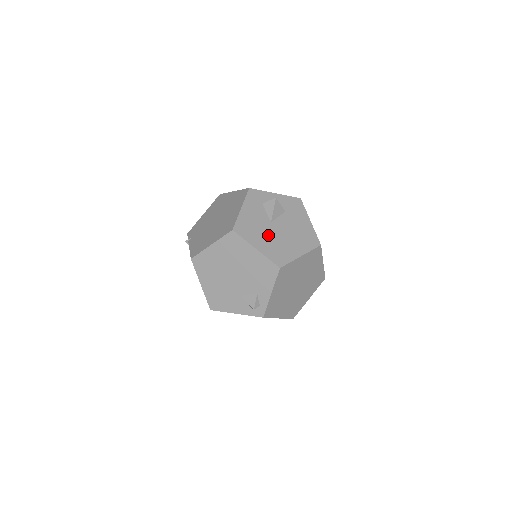
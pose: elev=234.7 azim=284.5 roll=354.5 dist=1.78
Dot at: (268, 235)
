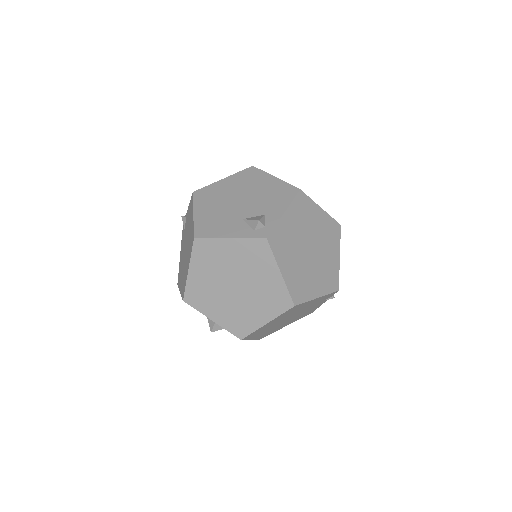
Dot at: occluded
